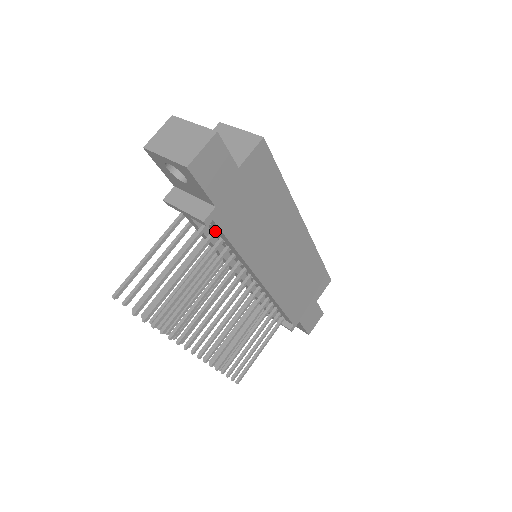
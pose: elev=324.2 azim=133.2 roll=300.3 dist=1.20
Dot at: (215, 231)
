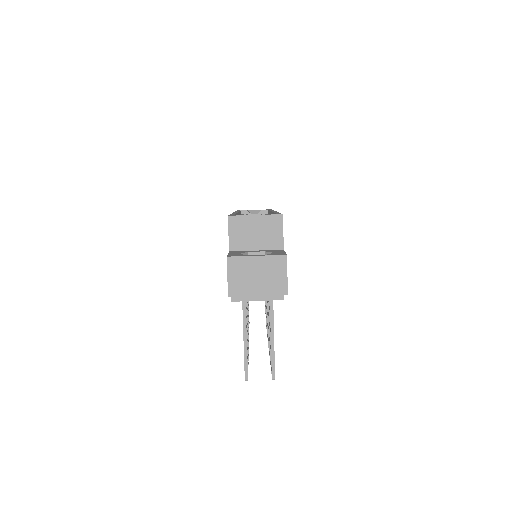
Dot at: occluded
